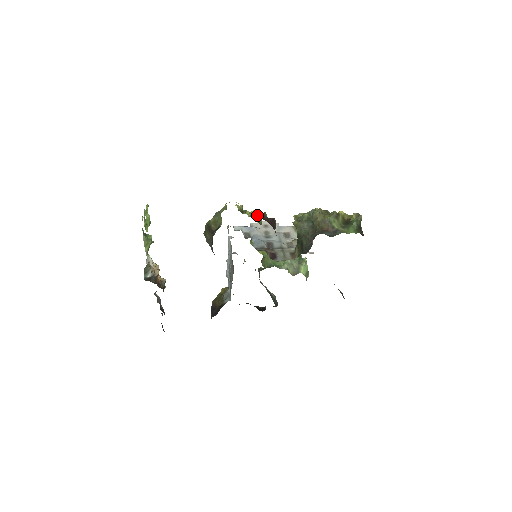
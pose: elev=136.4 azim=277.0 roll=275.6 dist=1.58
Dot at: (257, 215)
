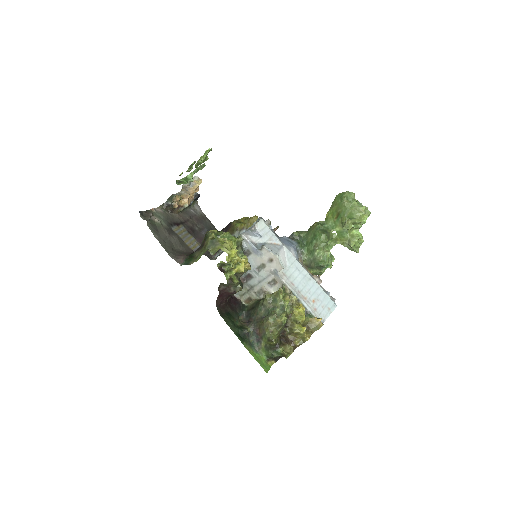
Dot at: (221, 284)
